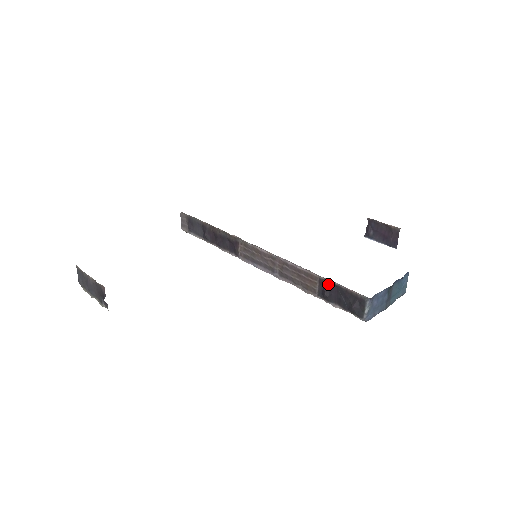
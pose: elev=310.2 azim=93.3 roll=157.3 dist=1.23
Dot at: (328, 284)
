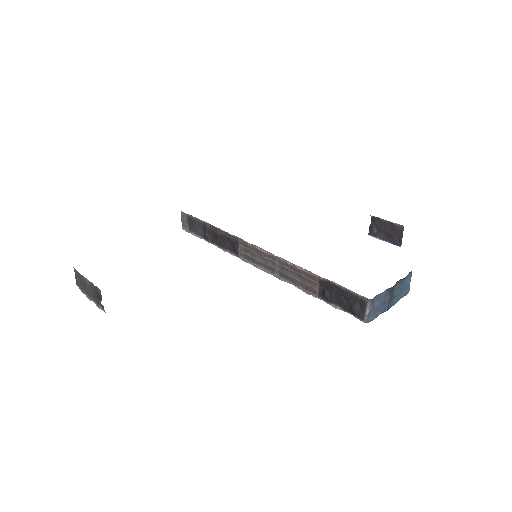
Dot at: (328, 285)
